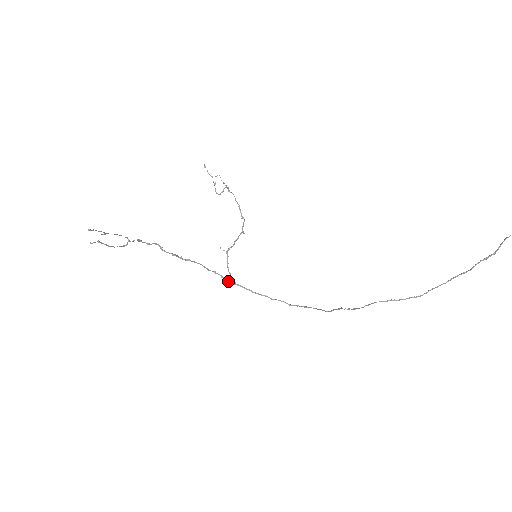
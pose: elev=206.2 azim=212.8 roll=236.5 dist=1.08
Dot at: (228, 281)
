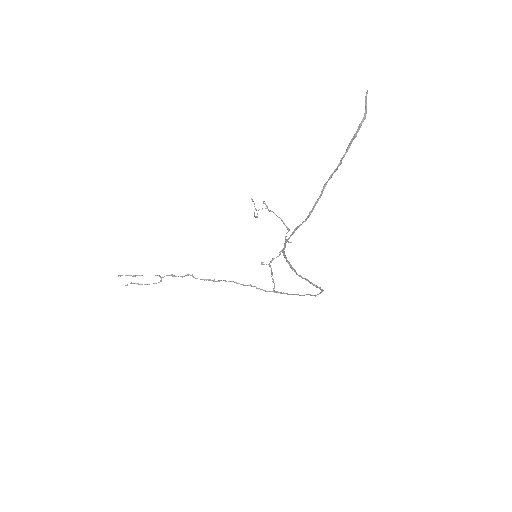
Dot at: (263, 290)
